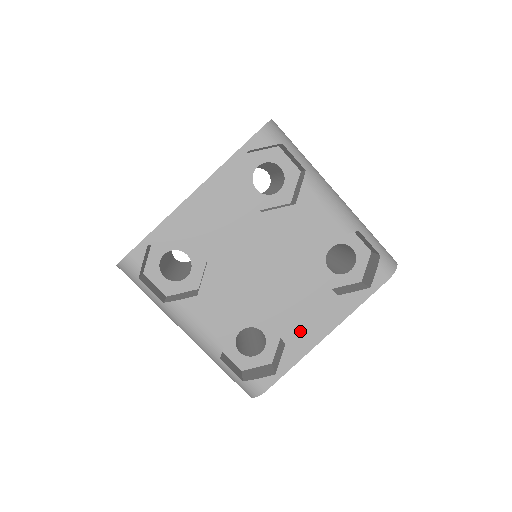
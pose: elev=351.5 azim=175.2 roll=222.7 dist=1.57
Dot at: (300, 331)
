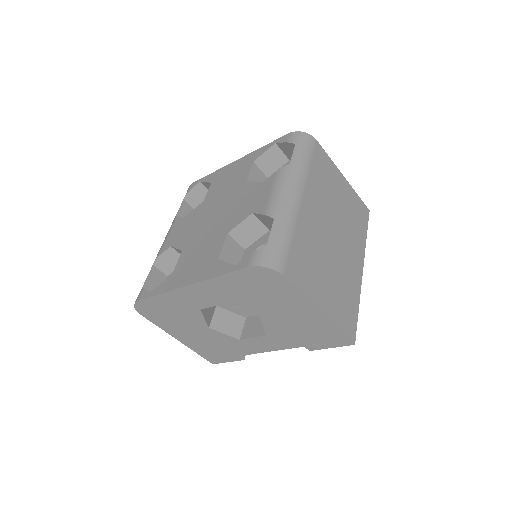
Dot at: (183, 271)
